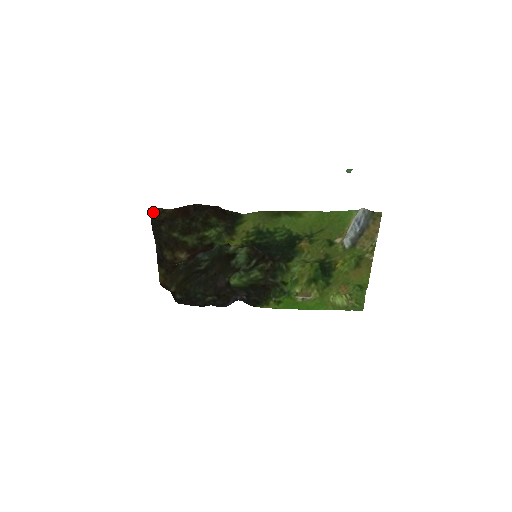
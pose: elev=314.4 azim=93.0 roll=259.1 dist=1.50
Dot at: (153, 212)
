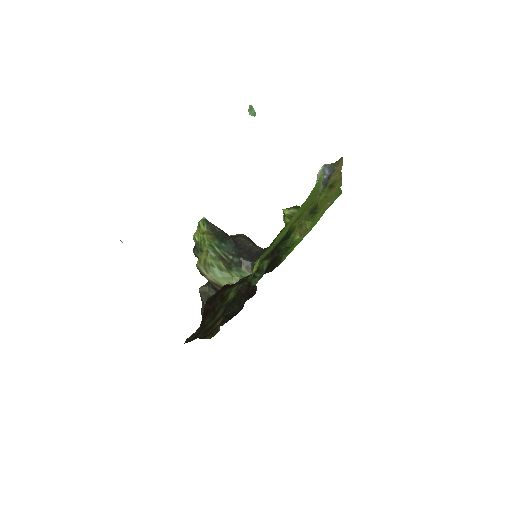
Dot at: (187, 341)
